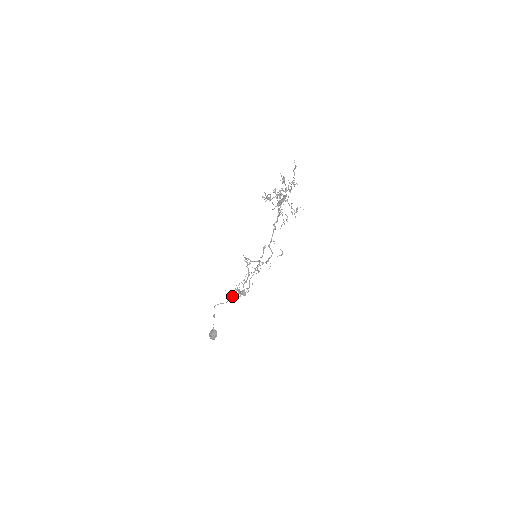
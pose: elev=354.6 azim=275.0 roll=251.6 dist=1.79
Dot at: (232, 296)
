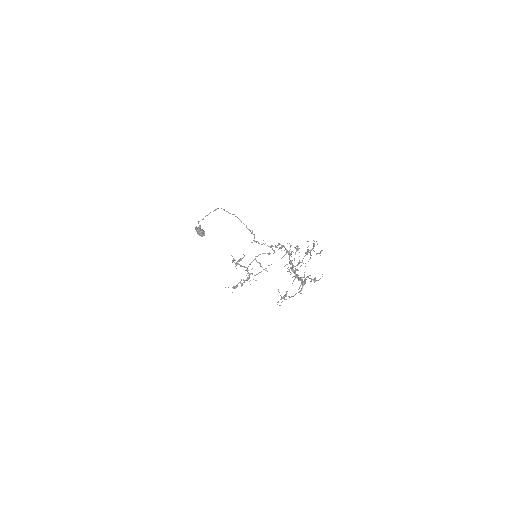
Dot at: occluded
